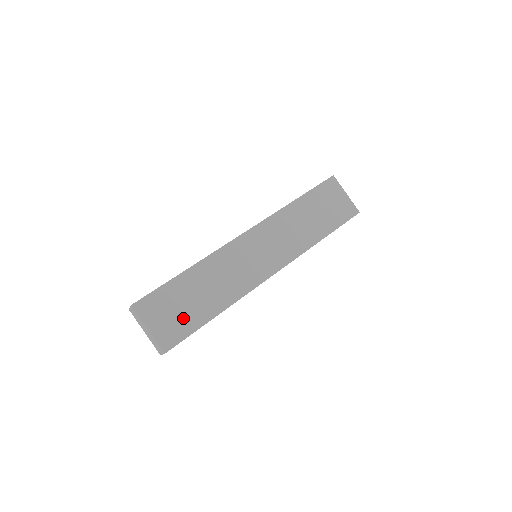
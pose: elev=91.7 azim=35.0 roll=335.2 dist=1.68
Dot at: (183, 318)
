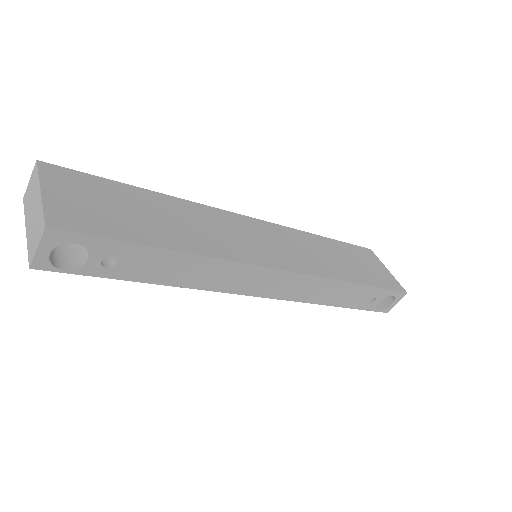
Dot at: (112, 218)
